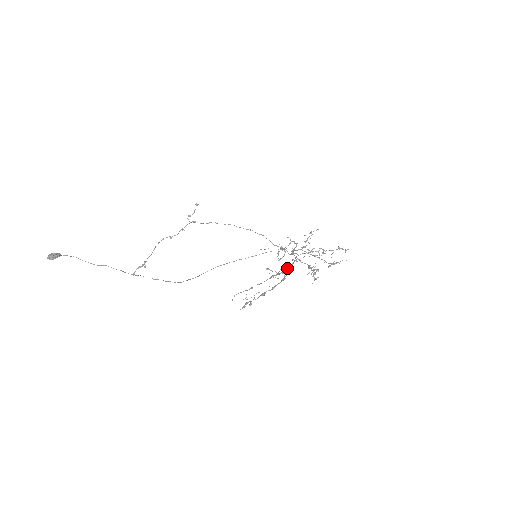
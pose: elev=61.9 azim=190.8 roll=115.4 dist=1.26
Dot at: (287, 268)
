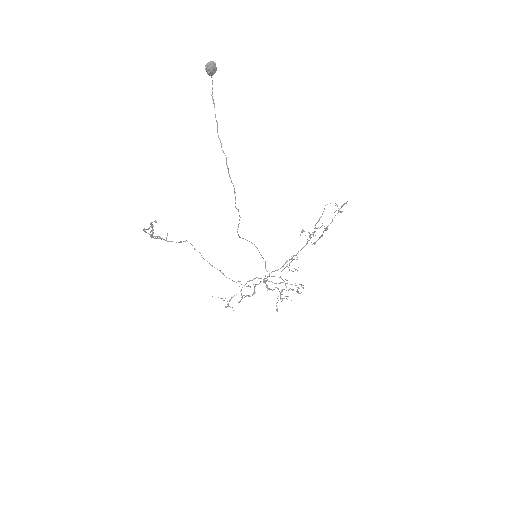
Dot at: occluded
